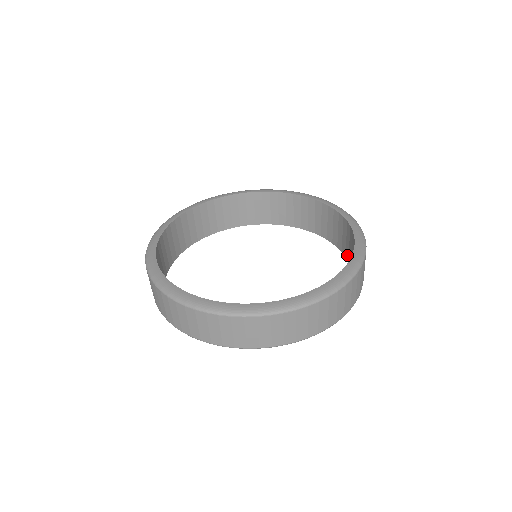
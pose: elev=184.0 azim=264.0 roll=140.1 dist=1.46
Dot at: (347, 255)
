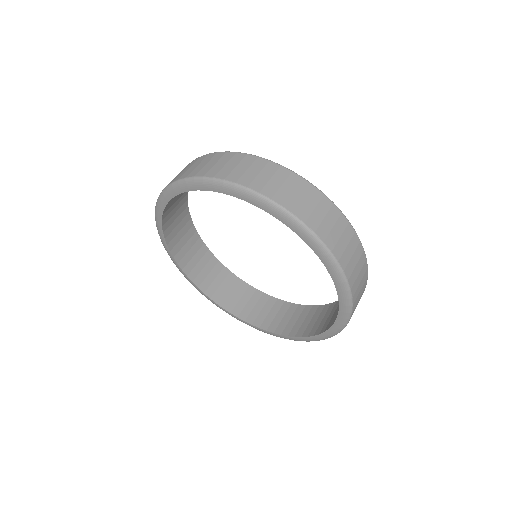
Dot at: occluded
